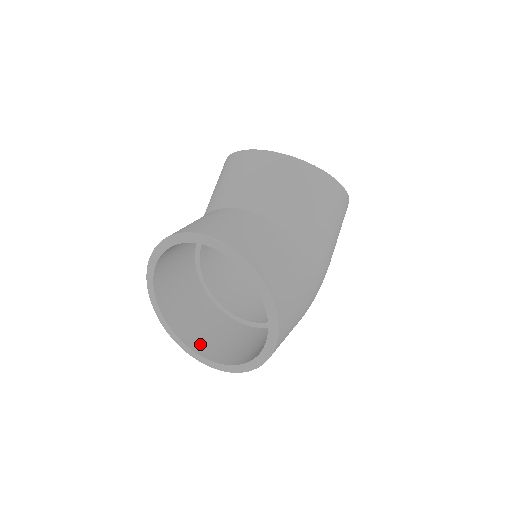
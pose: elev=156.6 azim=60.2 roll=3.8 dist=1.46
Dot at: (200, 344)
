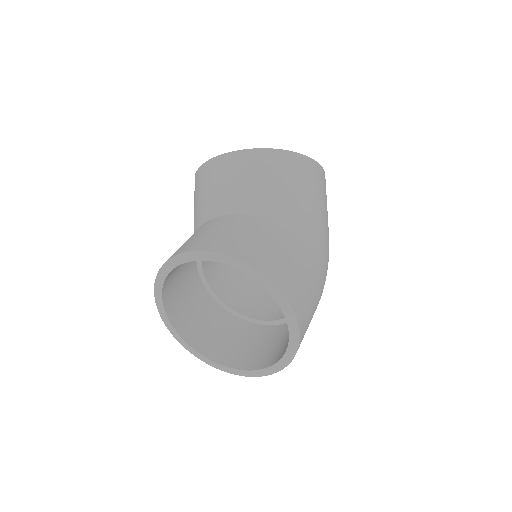
Dot at: (235, 359)
